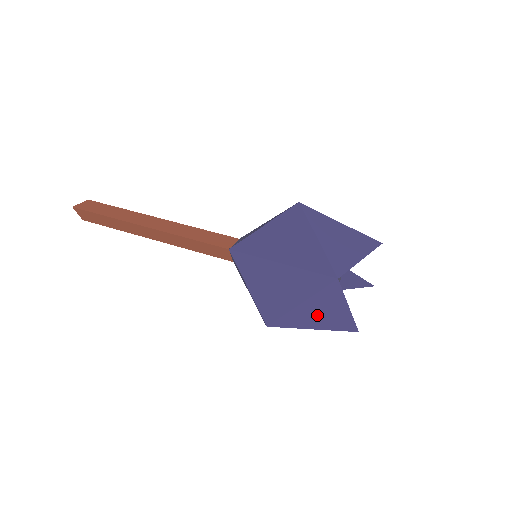
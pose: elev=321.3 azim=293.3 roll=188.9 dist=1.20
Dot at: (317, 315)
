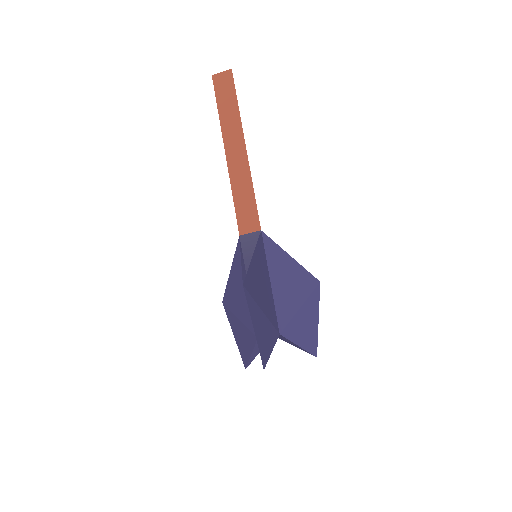
Dot at: (239, 334)
